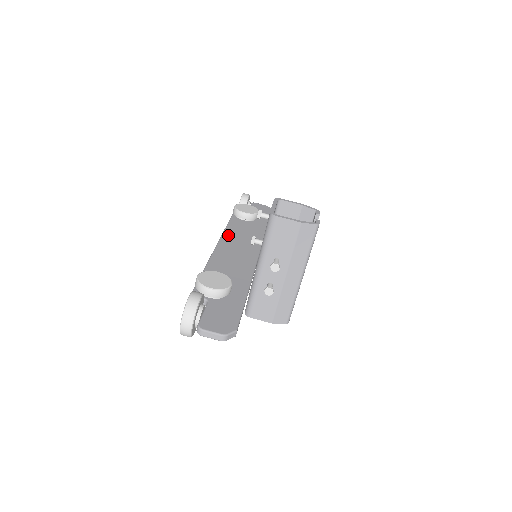
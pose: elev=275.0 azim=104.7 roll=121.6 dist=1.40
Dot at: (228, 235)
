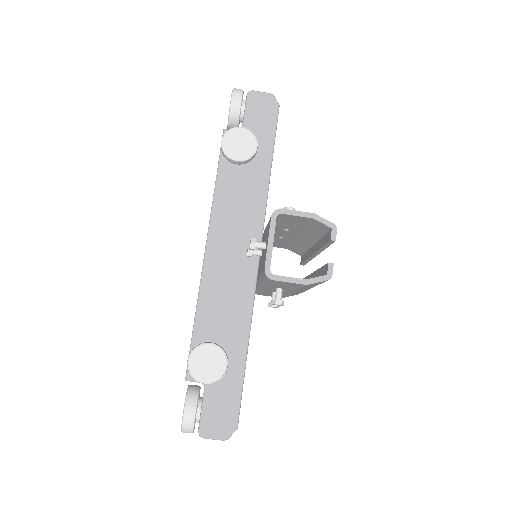
Dot at: (218, 220)
